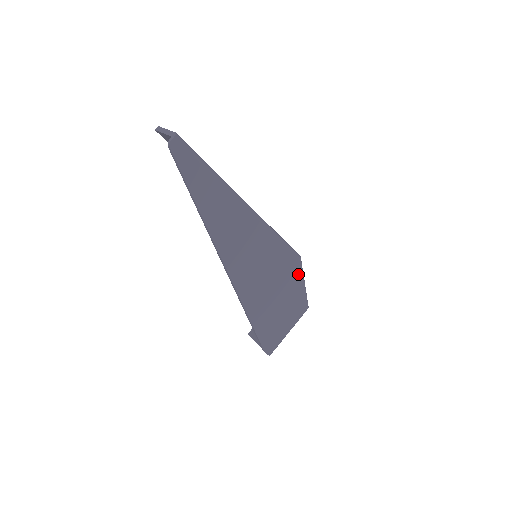
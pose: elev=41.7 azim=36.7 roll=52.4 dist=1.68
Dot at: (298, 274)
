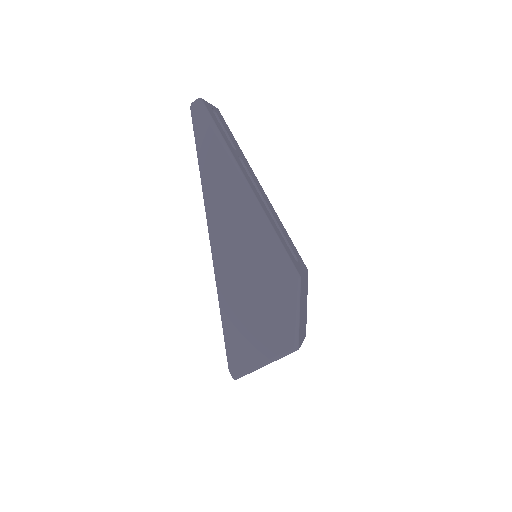
Dot at: (291, 296)
